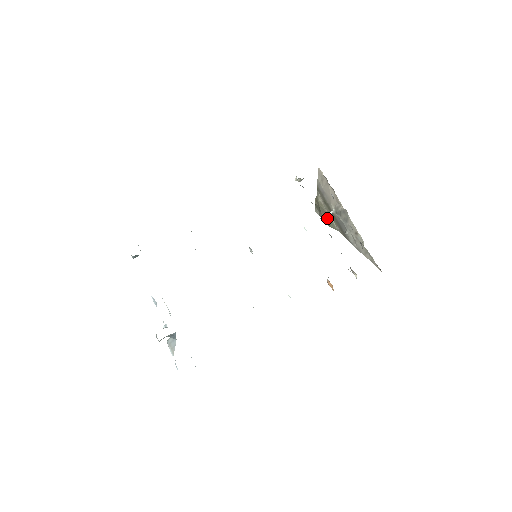
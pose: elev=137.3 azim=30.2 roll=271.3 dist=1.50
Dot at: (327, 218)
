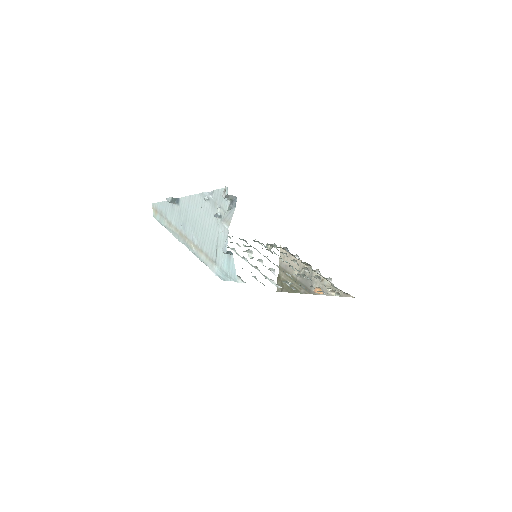
Dot at: (291, 288)
